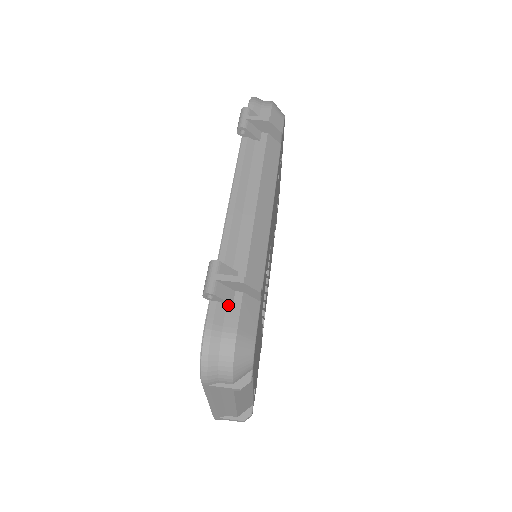
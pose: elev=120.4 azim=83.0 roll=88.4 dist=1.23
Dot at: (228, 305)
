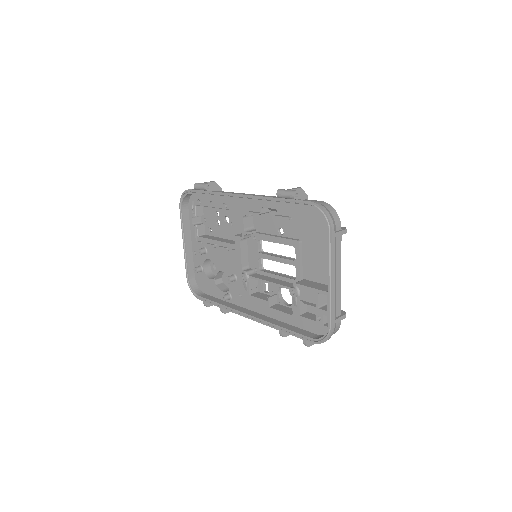
Dot at: occluded
